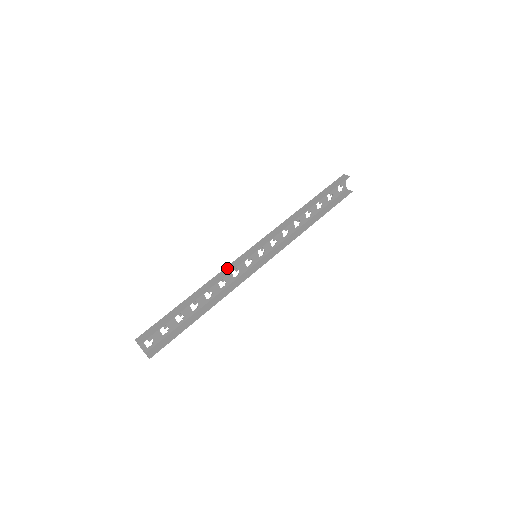
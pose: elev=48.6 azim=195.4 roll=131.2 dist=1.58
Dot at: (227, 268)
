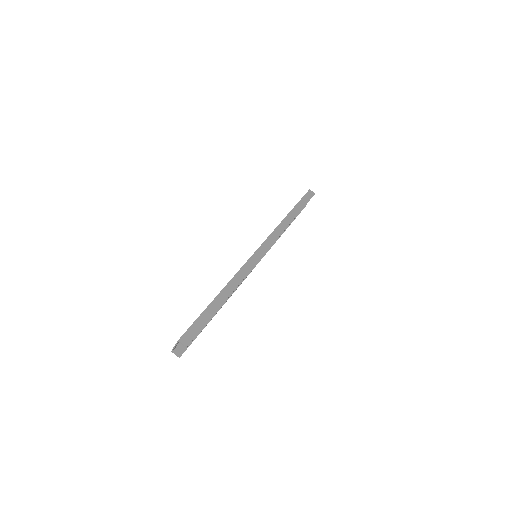
Dot at: (244, 268)
